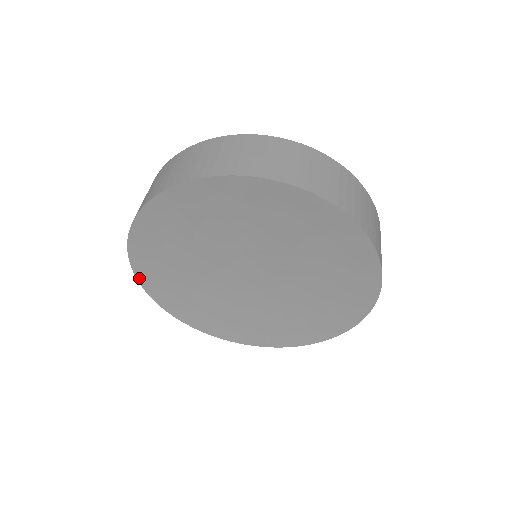
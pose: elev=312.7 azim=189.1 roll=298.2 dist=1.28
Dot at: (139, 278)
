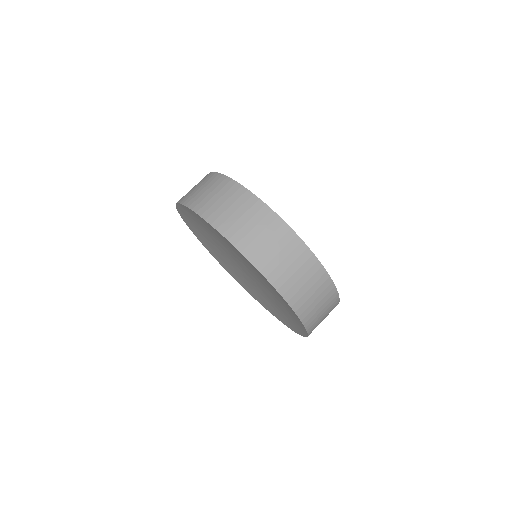
Dot at: (192, 231)
